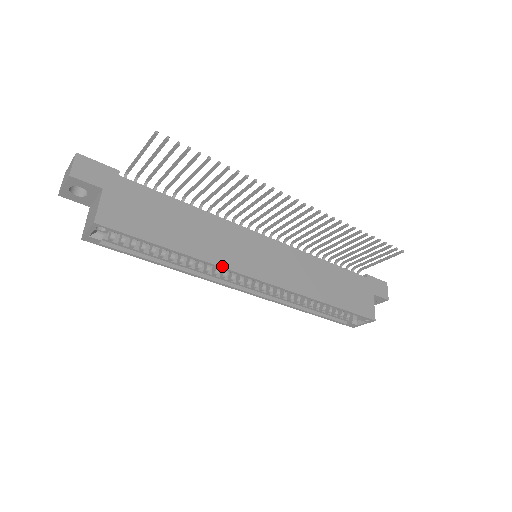
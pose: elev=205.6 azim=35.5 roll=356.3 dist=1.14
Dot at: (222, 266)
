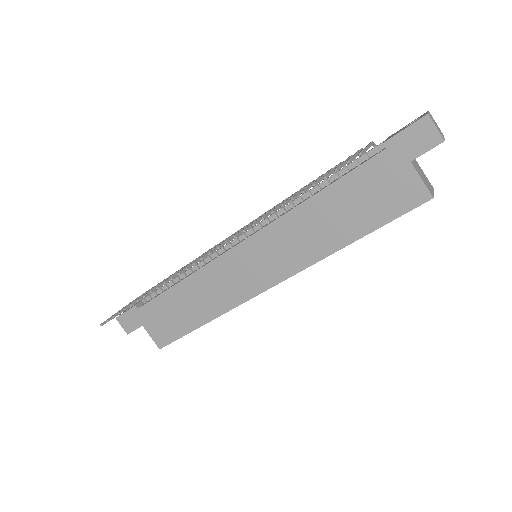
Dot at: (236, 306)
